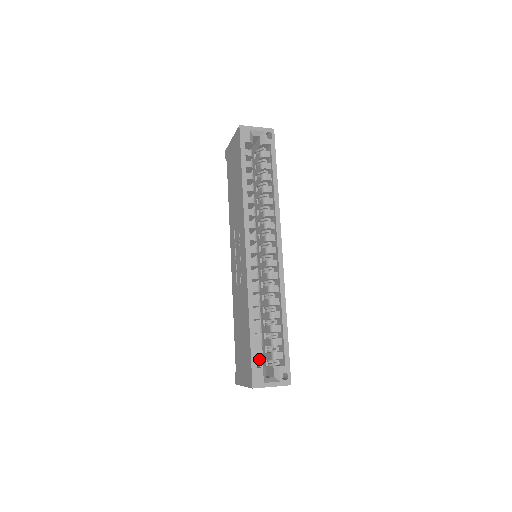
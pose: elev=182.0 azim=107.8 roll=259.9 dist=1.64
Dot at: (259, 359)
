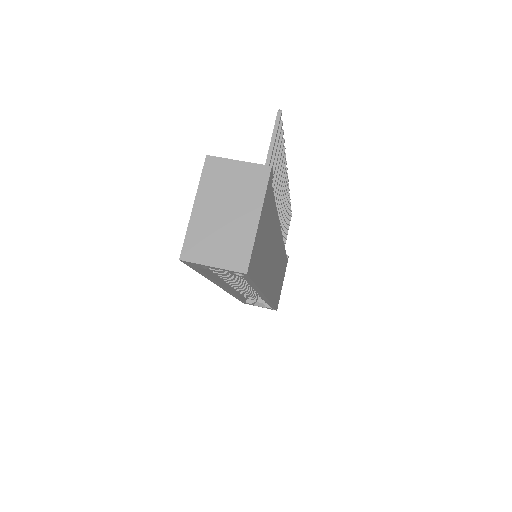
Dot at: occluded
